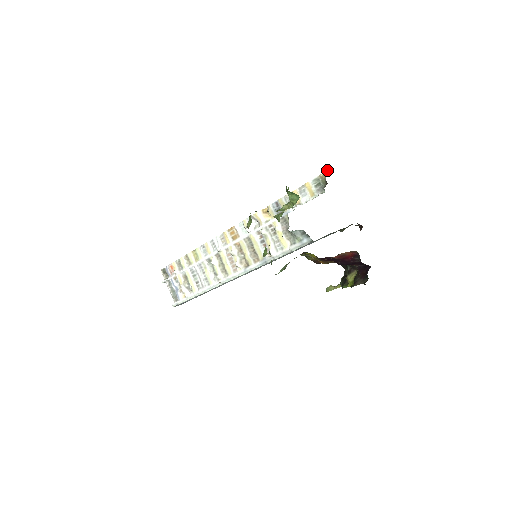
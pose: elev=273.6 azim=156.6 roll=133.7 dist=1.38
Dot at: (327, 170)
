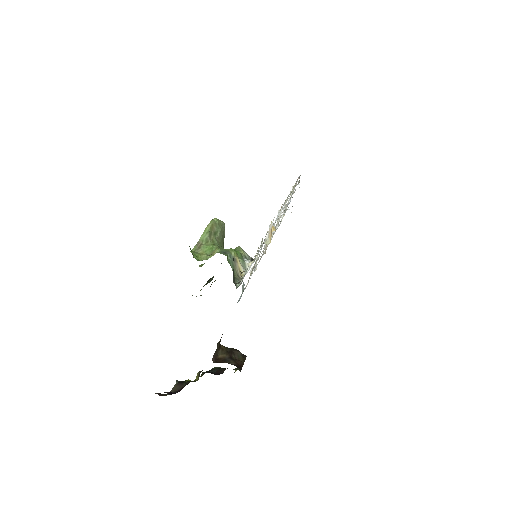
Dot at: occluded
